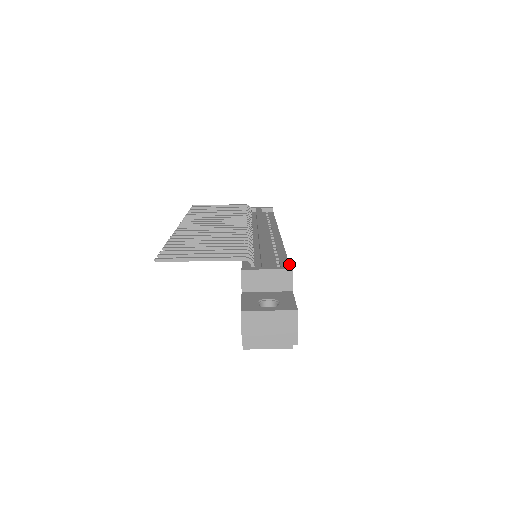
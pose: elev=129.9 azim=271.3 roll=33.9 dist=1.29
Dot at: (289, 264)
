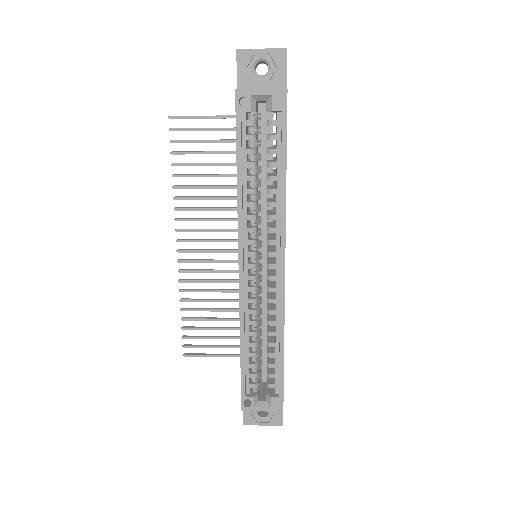
Dot at: occluded
